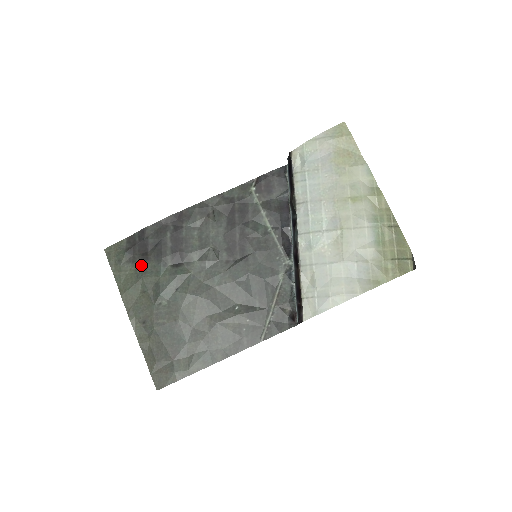
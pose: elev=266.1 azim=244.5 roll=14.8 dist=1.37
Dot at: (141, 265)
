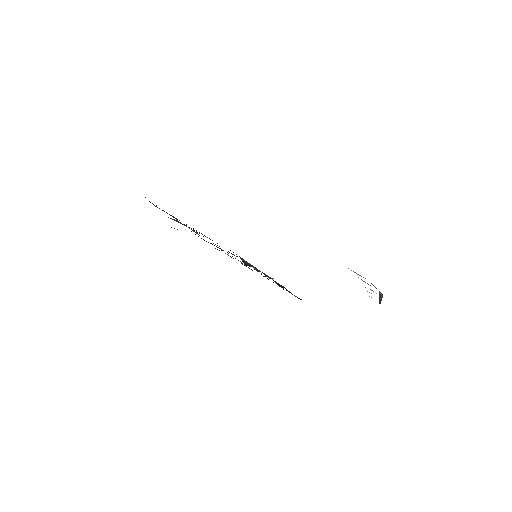
Dot at: occluded
